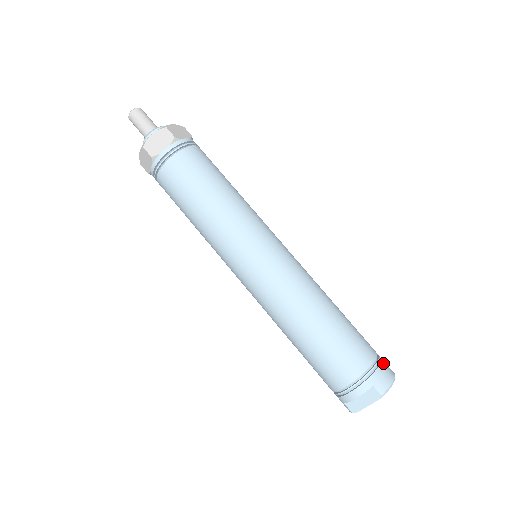
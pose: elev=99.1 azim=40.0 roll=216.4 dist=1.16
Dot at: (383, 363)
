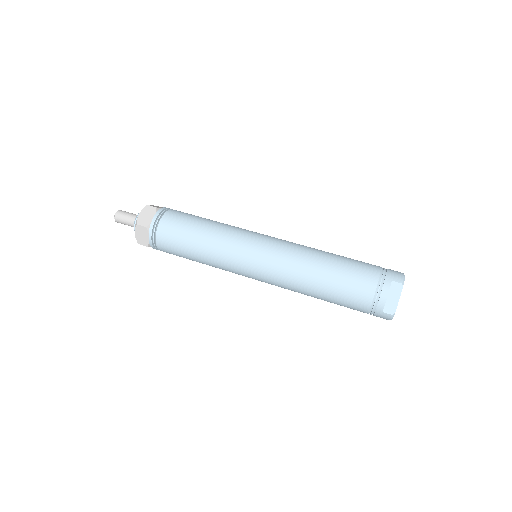
Dot at: (389, 269)
